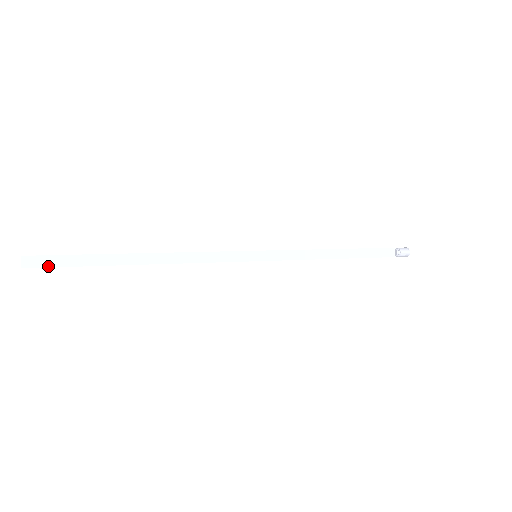
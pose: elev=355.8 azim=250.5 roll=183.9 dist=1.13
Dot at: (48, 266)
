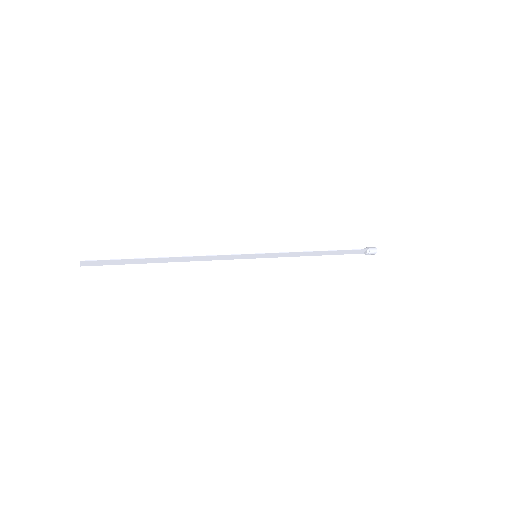
Dot at: (100, 265)
